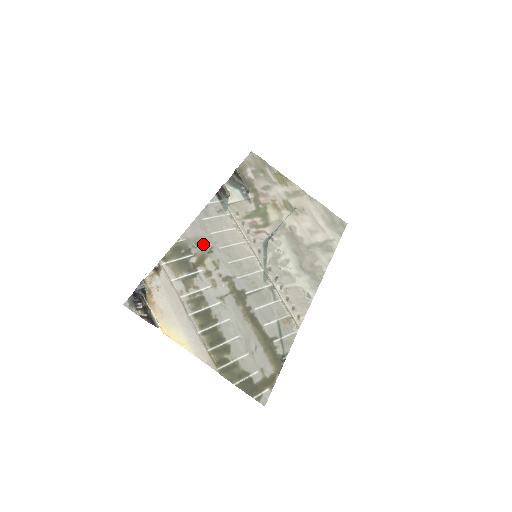
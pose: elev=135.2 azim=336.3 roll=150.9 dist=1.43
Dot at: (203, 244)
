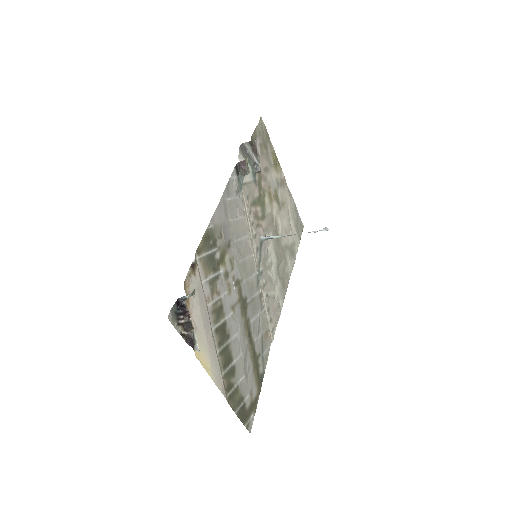
Dot at: (225, 234)
